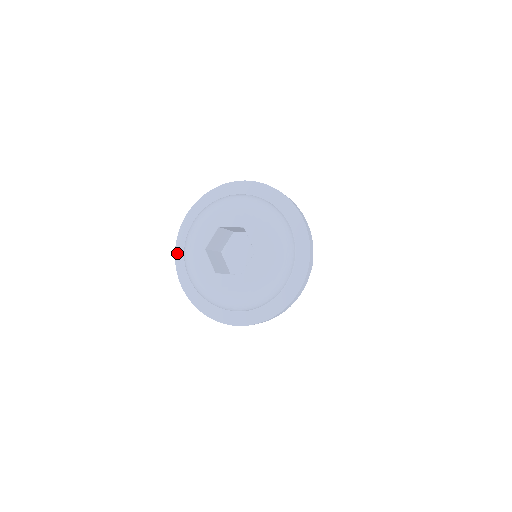
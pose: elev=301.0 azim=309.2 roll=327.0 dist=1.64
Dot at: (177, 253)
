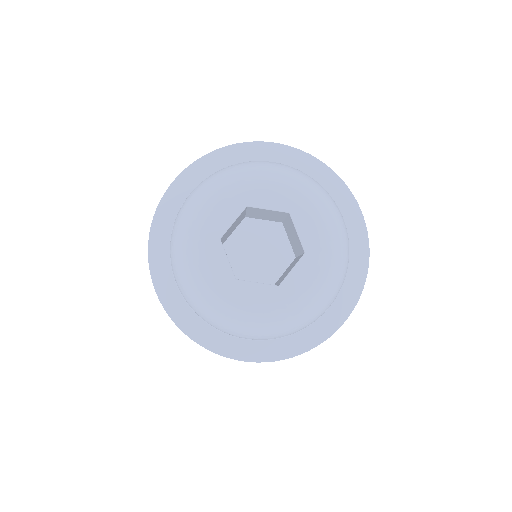
Dot at: (153, 239)
